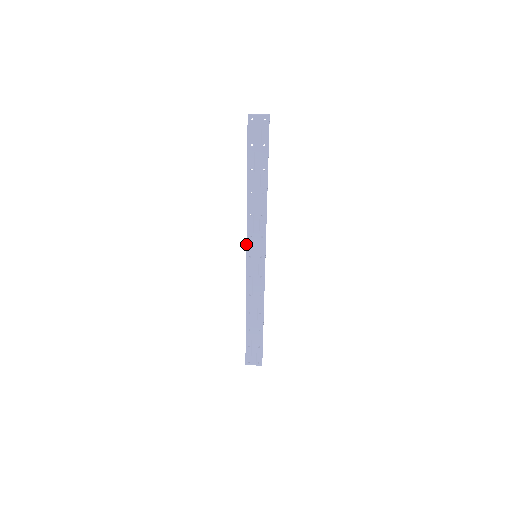
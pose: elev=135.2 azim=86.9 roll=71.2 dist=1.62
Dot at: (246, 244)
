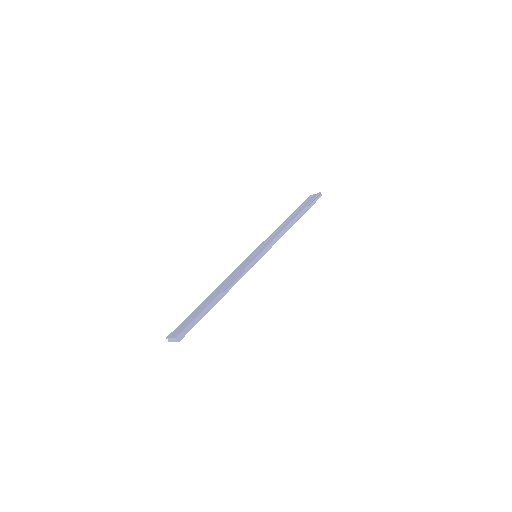
Dot at: (256, 249)
